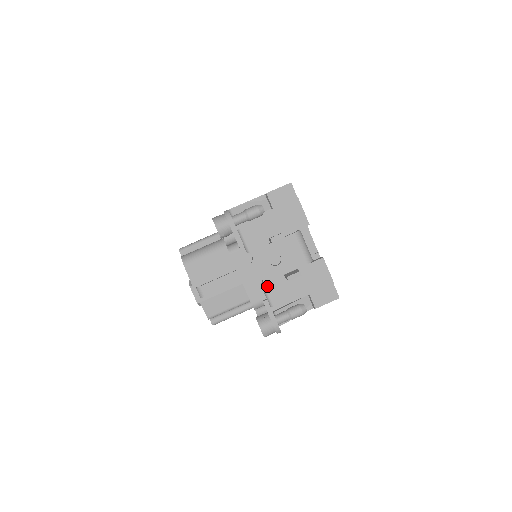
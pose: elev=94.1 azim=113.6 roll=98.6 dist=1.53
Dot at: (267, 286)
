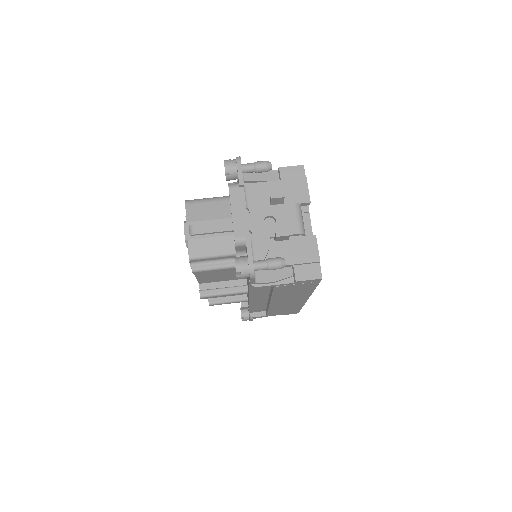
Dot at: (255, 242)
